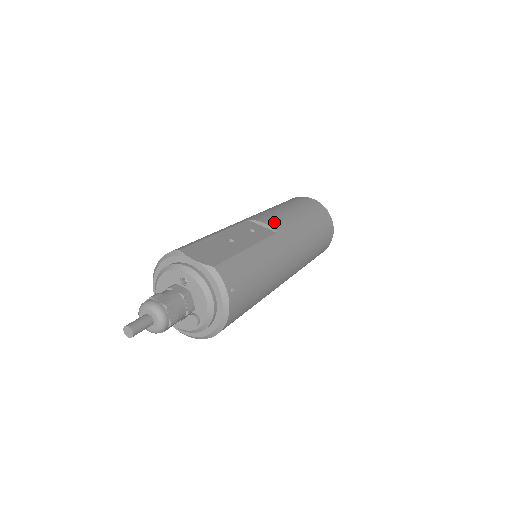
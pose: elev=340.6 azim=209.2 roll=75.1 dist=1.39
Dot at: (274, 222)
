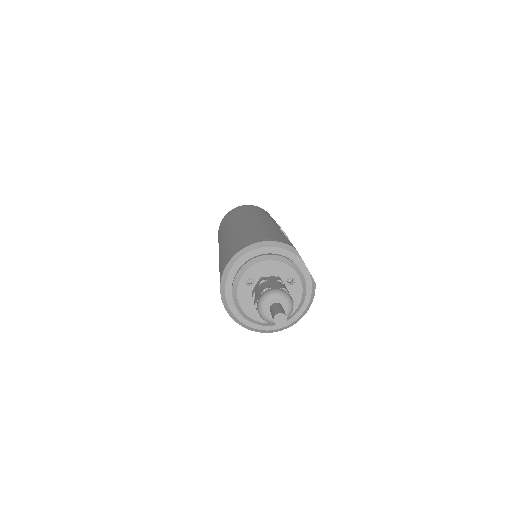
Dot at: occluded
